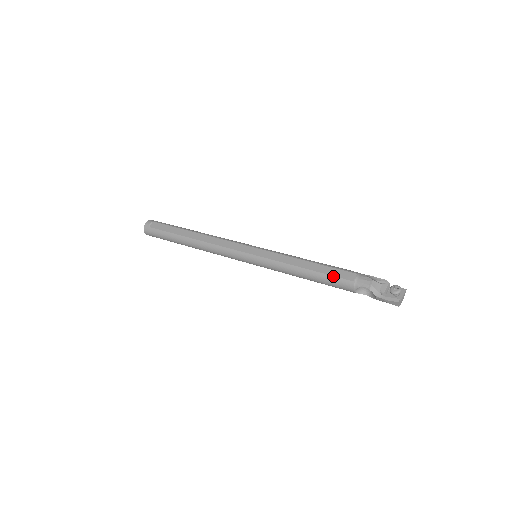
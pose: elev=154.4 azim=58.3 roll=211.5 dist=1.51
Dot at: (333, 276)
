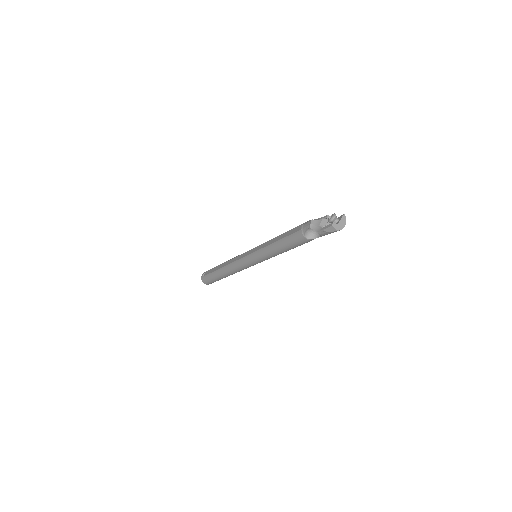
Dot at: (289, 235)
